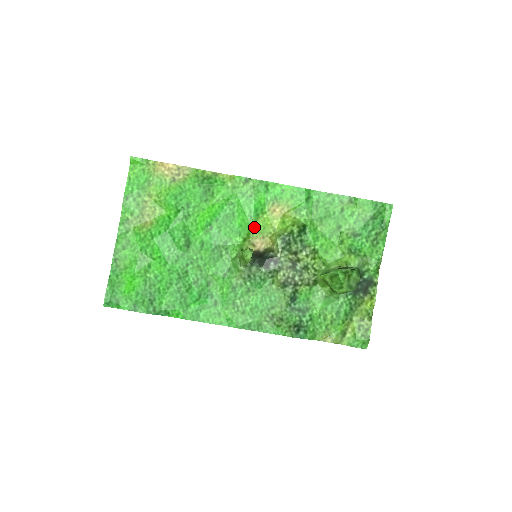
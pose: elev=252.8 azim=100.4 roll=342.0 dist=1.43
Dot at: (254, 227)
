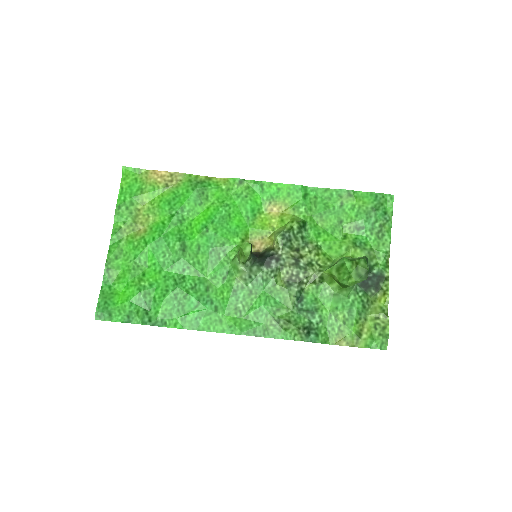
Dot at: (252, 227)
